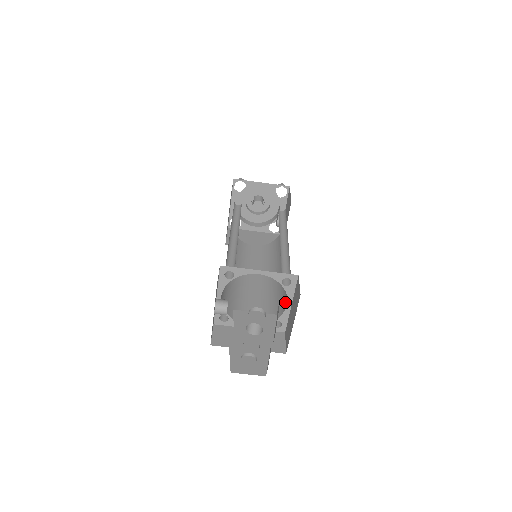
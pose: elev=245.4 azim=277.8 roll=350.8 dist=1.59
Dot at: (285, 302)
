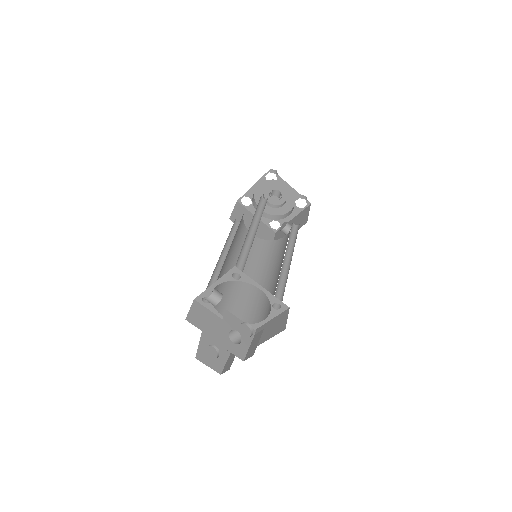
Dot at: (262, 315)
